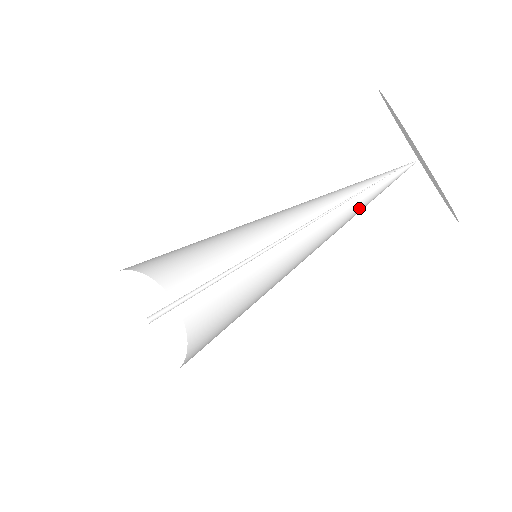
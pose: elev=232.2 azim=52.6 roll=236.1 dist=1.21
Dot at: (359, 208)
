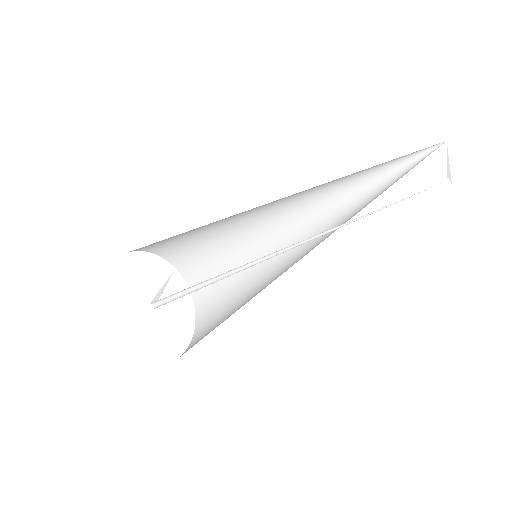
Dot at: (370, 192)
